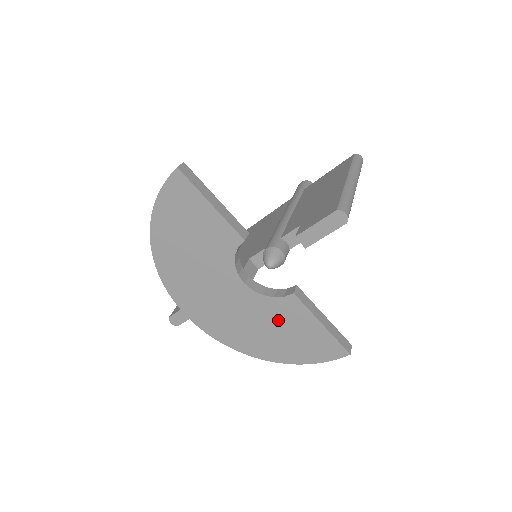
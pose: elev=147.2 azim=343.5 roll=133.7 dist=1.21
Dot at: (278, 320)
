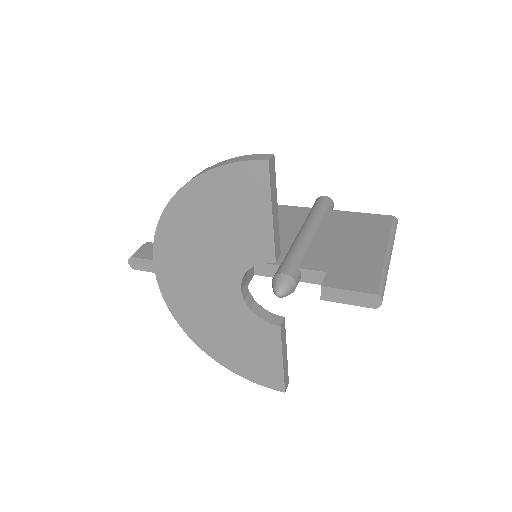
Dot at: (245, 334)
